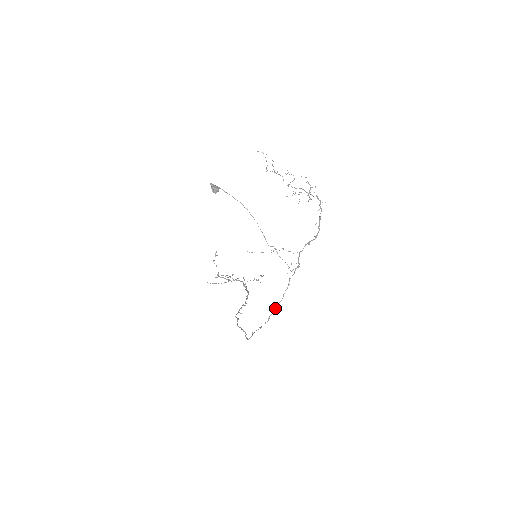
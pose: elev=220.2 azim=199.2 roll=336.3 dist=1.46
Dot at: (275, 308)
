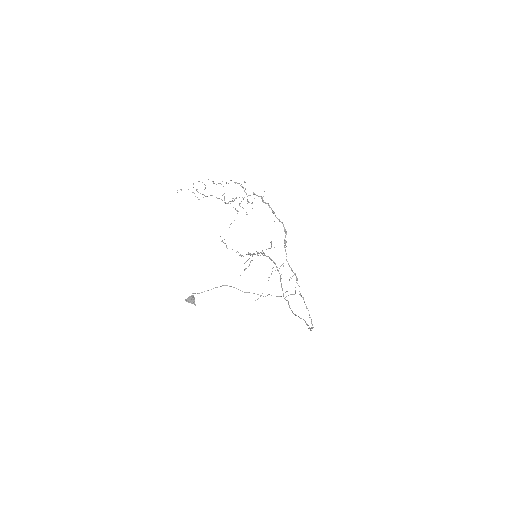
Dot at: occluded
